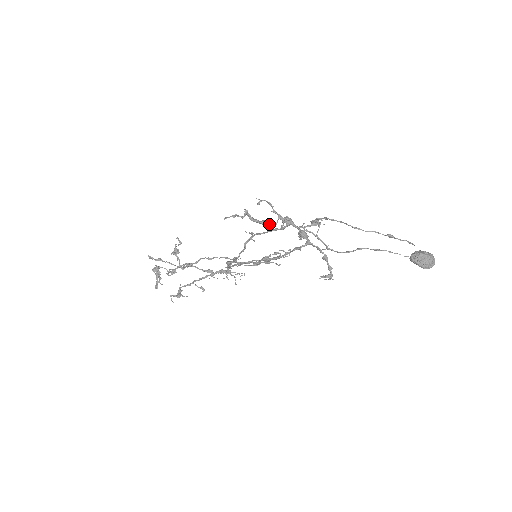
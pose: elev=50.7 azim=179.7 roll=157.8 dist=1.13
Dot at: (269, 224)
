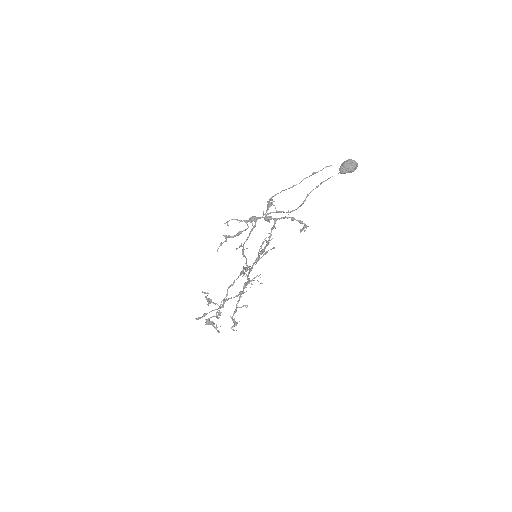
Dot at: occluded
